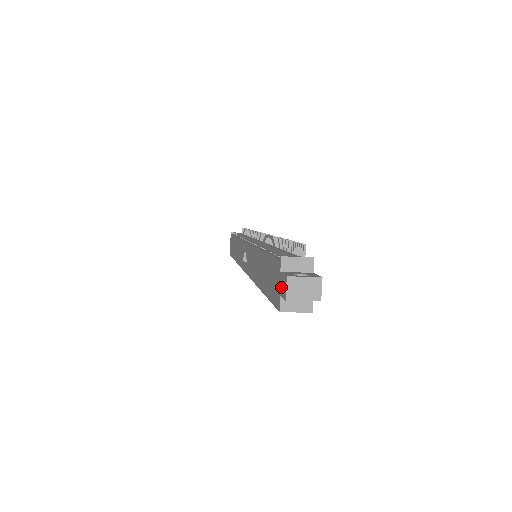
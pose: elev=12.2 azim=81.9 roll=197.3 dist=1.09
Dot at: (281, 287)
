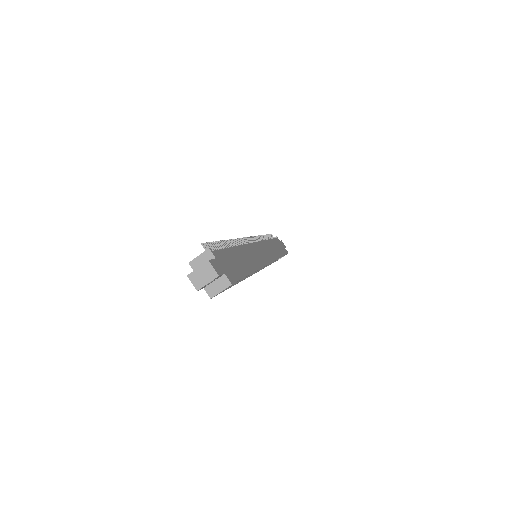
Dot at: occluded
